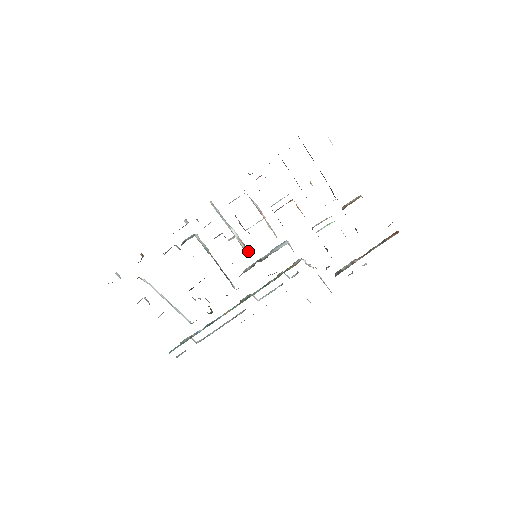
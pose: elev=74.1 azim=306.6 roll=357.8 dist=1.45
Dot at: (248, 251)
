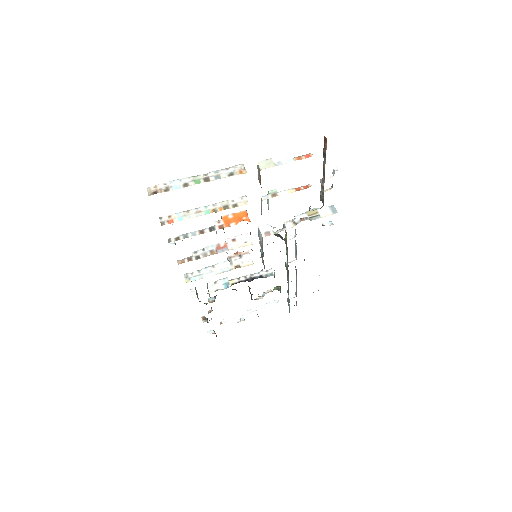
Dot at: (247, 253)
